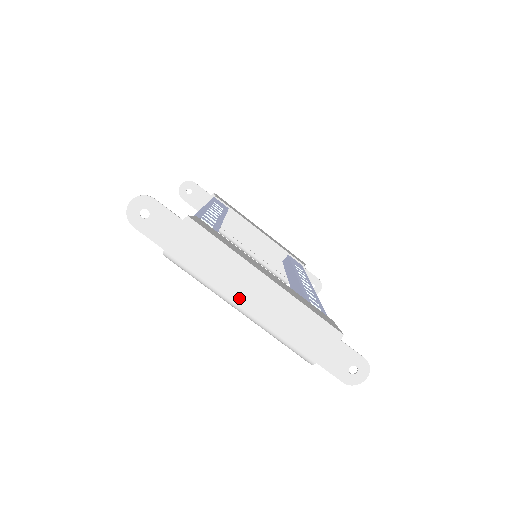
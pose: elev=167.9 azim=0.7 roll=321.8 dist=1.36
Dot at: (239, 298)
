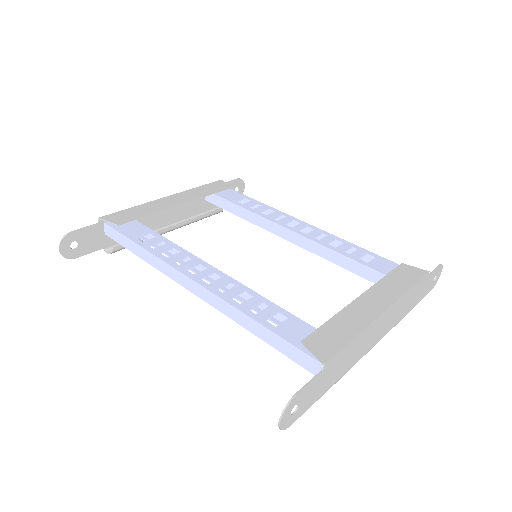
Dot at: (372, 344)
